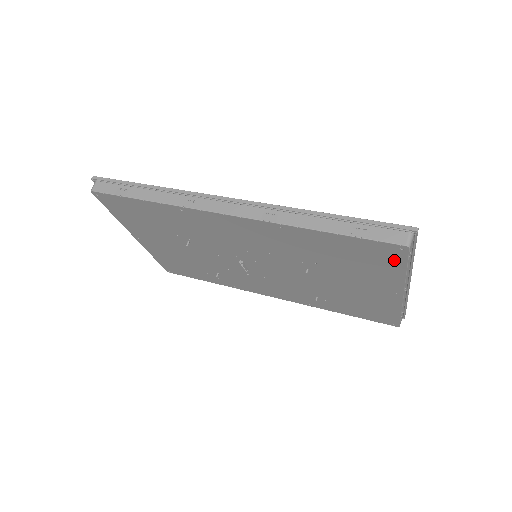
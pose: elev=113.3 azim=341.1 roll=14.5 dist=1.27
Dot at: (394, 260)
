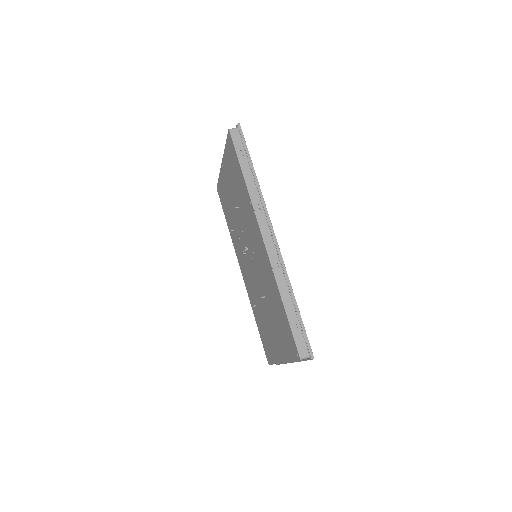
Dot at: (292, 352)
